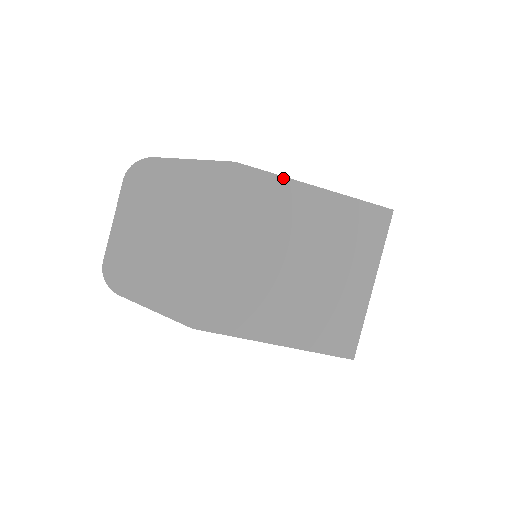
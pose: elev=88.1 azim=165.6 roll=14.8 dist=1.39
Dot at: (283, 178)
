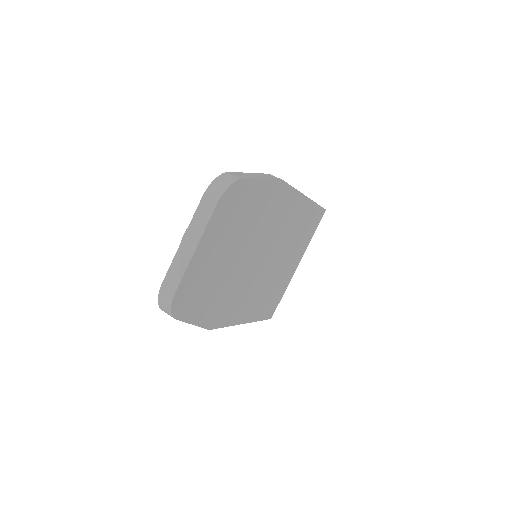
Dot at: (297, 192)
